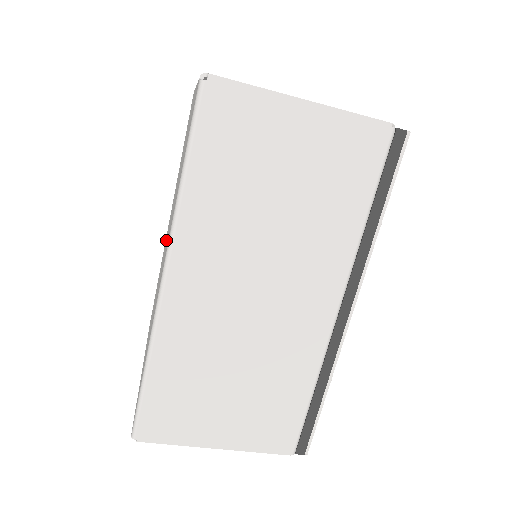
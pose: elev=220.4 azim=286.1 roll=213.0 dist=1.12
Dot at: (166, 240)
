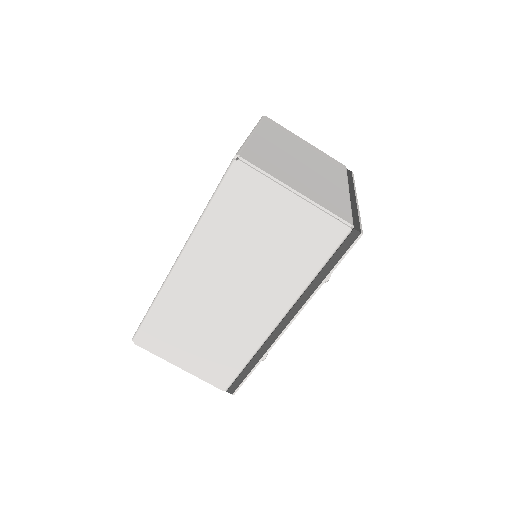
Dot at: occluded
